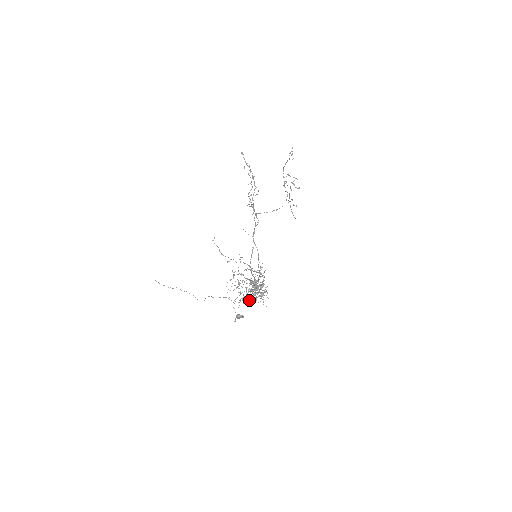
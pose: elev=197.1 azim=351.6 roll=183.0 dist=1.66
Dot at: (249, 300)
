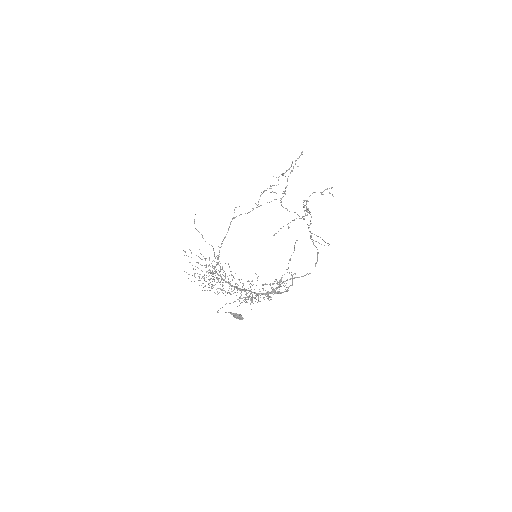
Dot at: occluded
